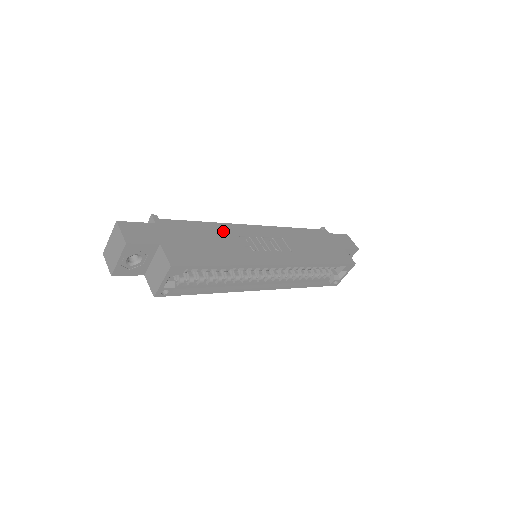
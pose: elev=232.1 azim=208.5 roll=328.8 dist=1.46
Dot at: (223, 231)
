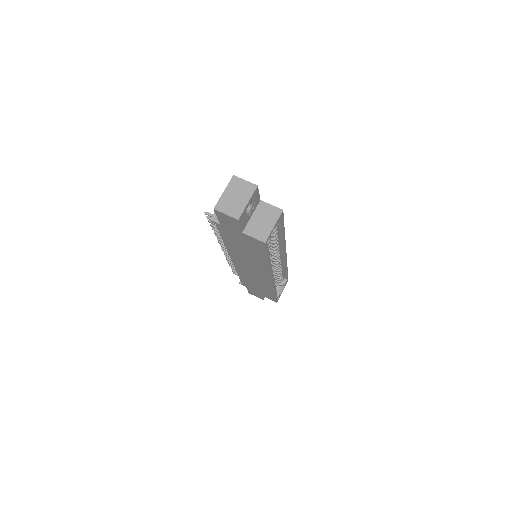
Dot at: occluded
